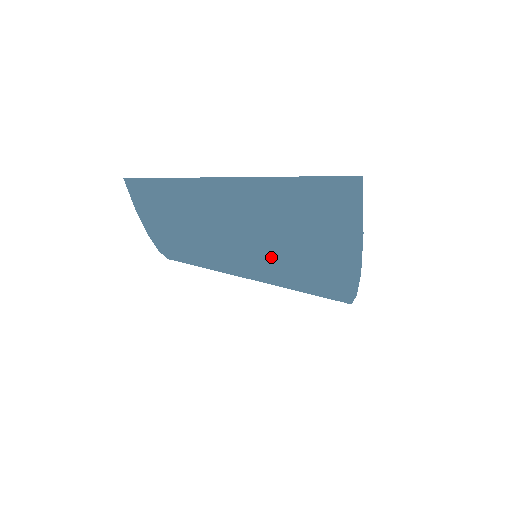
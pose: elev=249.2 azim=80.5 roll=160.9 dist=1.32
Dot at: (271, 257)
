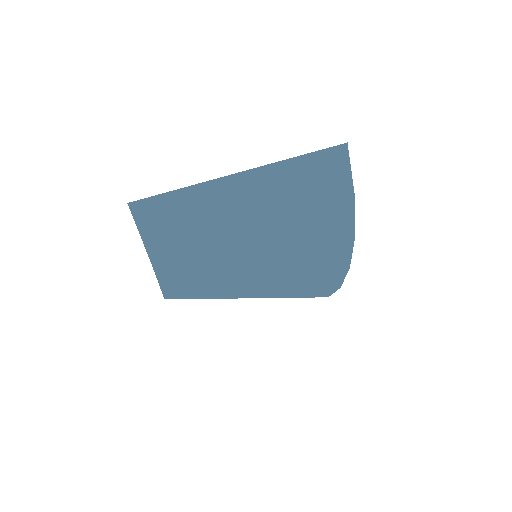
Dot at: (274, 248)
